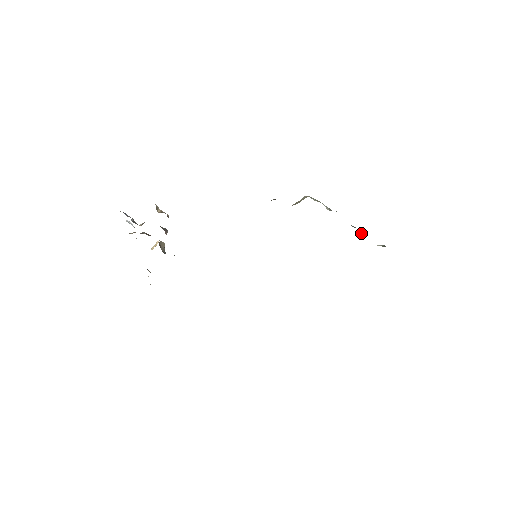
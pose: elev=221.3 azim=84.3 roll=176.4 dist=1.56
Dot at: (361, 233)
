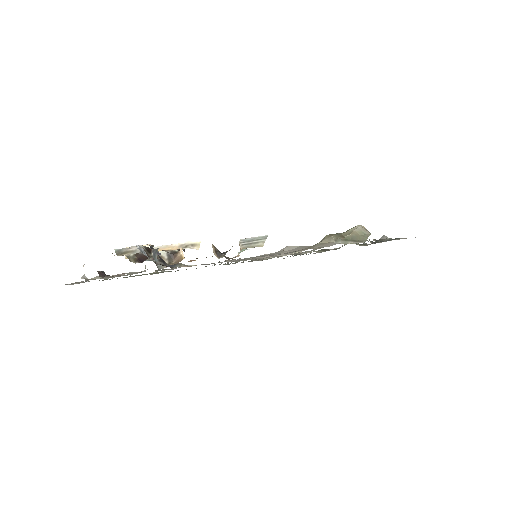
Dot at: occluded
